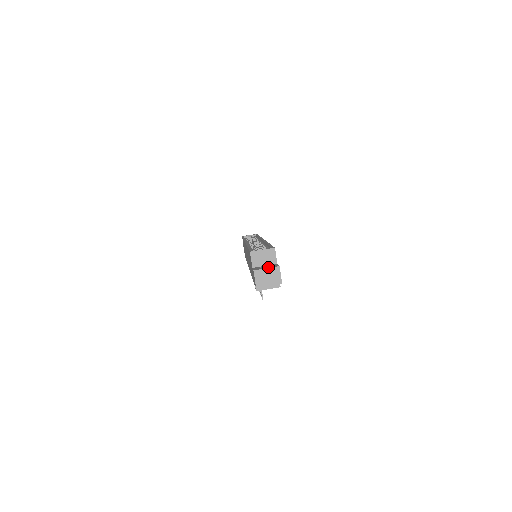
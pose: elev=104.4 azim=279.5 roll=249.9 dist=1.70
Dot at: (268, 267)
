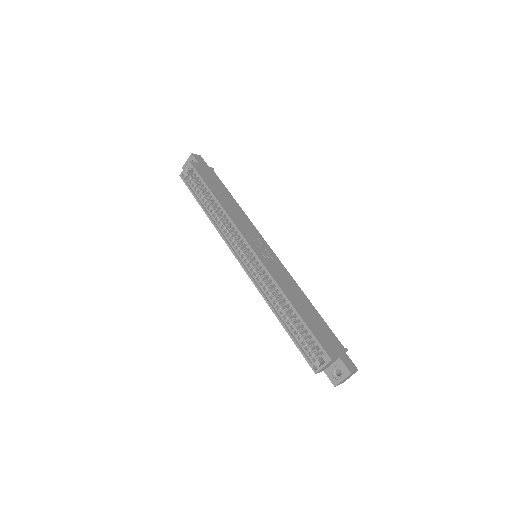
Dot at: (341, 376)
